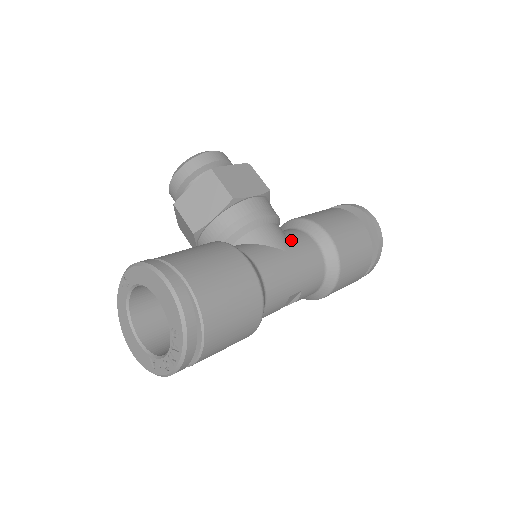
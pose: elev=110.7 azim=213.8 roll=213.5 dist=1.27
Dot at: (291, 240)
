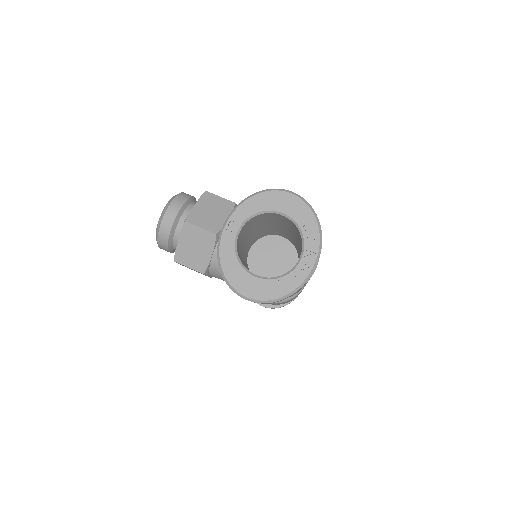
Dot at: occluded
